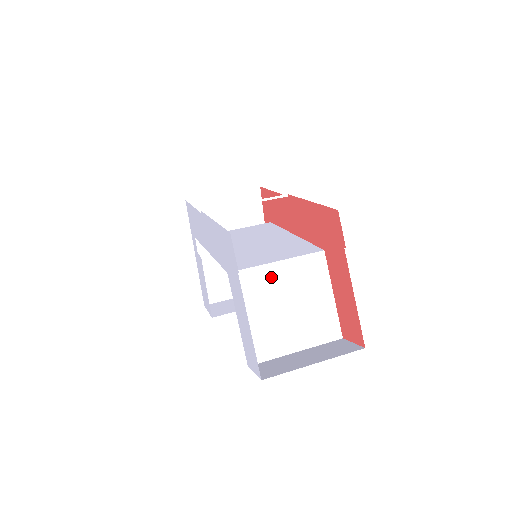
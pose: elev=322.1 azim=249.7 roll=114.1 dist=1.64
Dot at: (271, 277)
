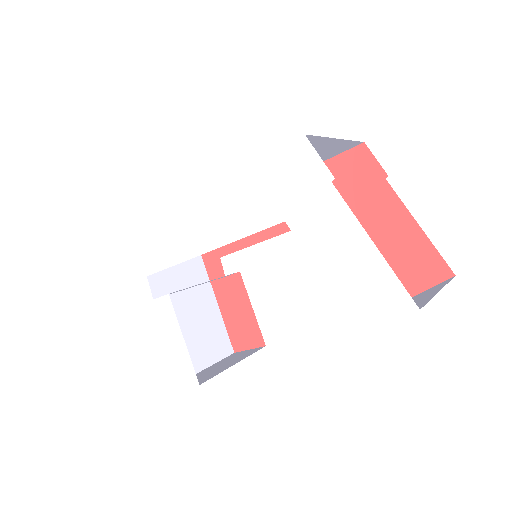
Dot at: occluded
